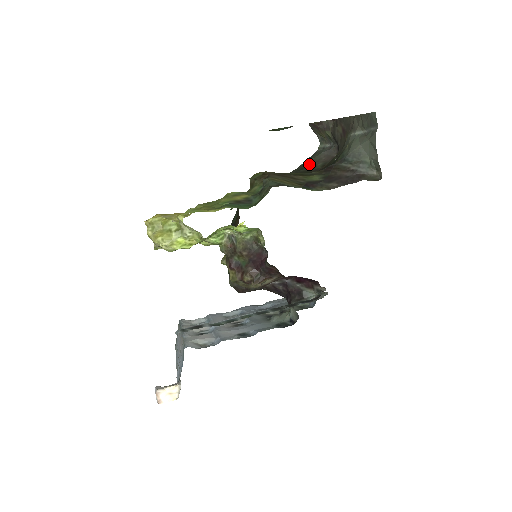
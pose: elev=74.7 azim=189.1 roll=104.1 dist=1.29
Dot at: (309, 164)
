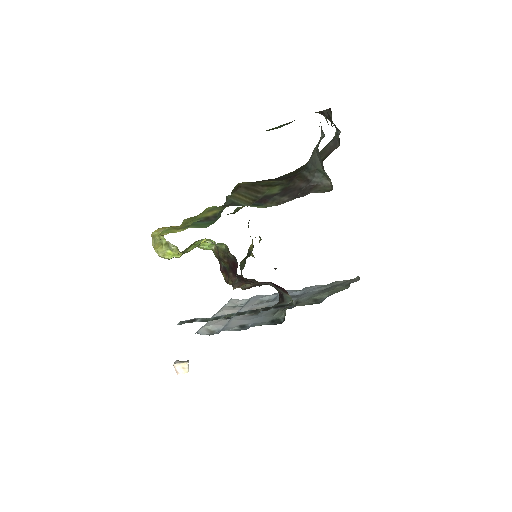
Dot at: occluded
